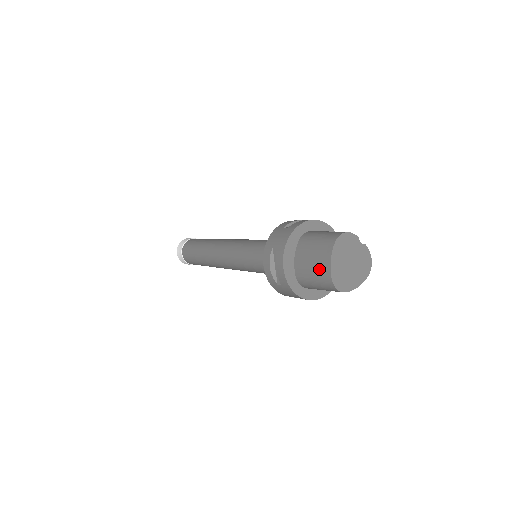
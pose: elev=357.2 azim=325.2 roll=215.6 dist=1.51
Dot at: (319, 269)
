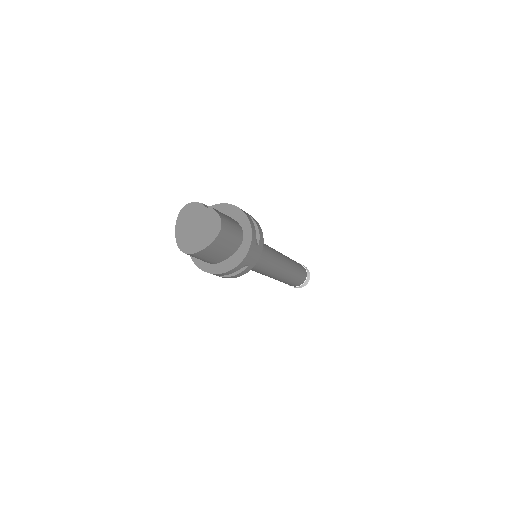
Dot at: occluded
